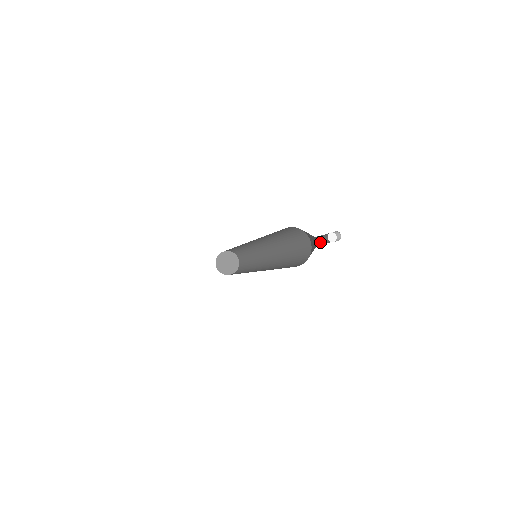
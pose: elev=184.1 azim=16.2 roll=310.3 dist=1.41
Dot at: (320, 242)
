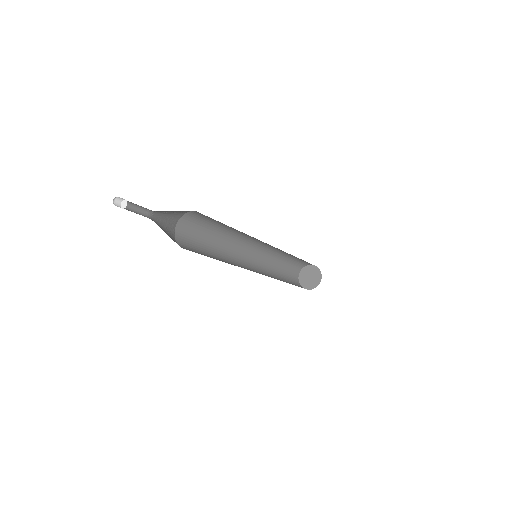
Dot at: occluded
